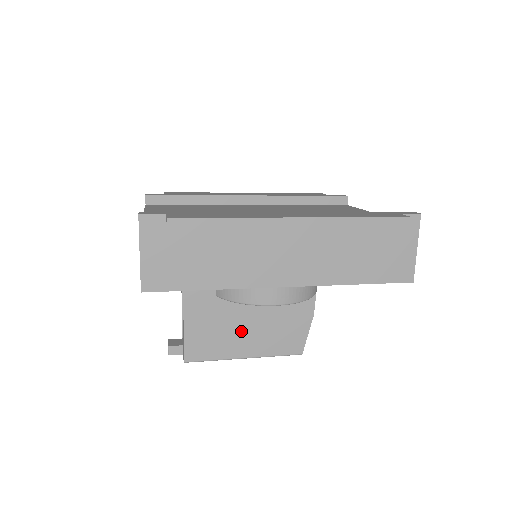
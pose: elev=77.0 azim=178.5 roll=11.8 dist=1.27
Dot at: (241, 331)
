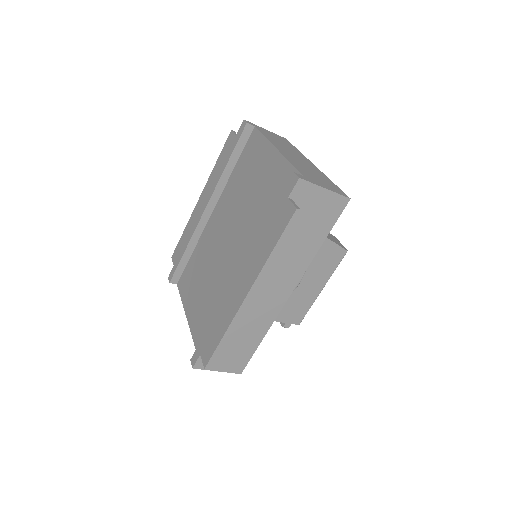
Dot at: (302, 288)
